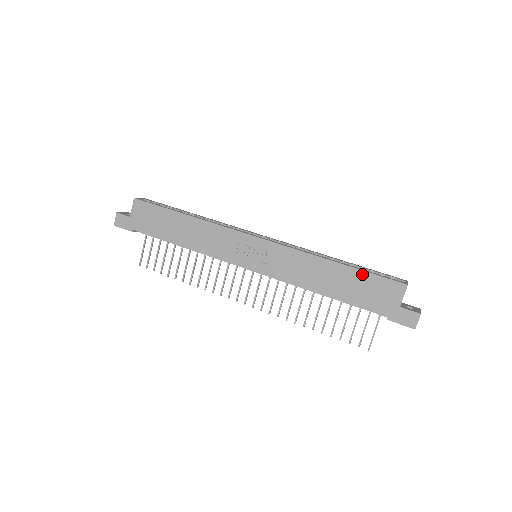
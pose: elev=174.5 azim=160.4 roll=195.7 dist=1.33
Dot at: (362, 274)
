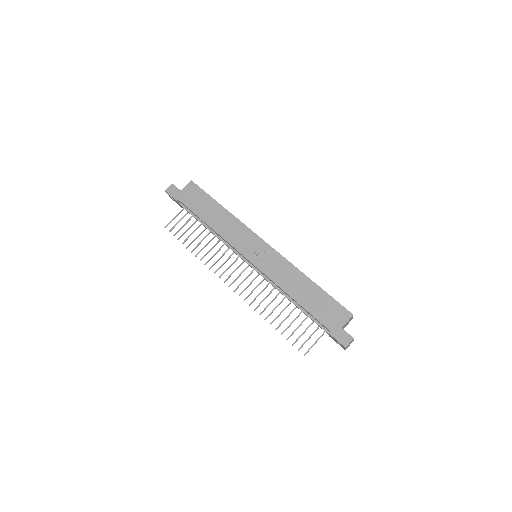
Dot at: (326, 295)
